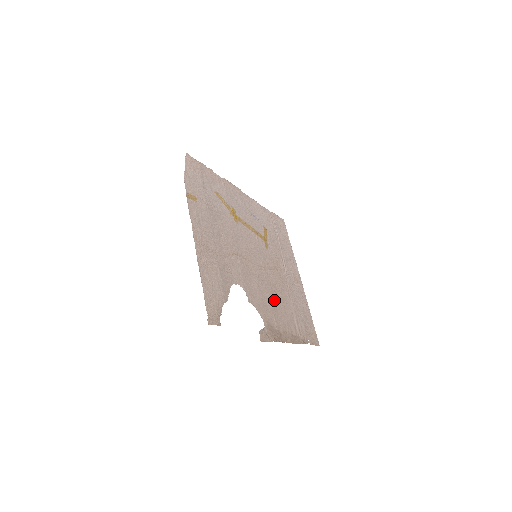
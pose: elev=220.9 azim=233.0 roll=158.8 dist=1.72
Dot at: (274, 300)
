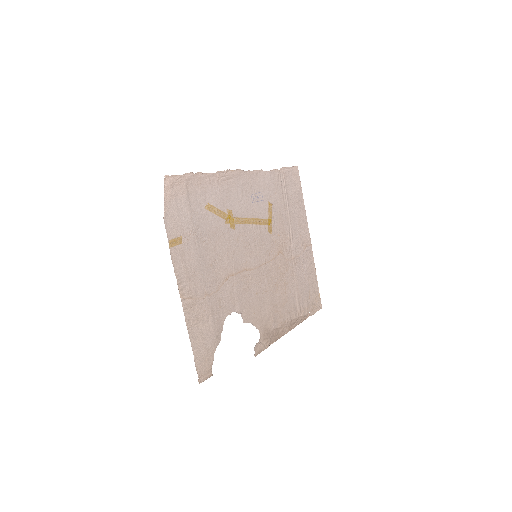
Dot at: (274, 296)
